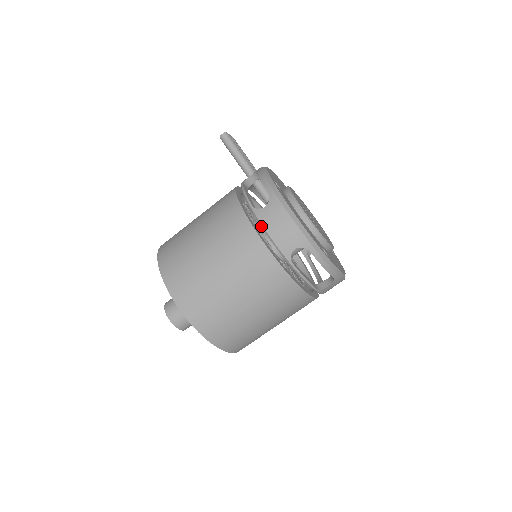
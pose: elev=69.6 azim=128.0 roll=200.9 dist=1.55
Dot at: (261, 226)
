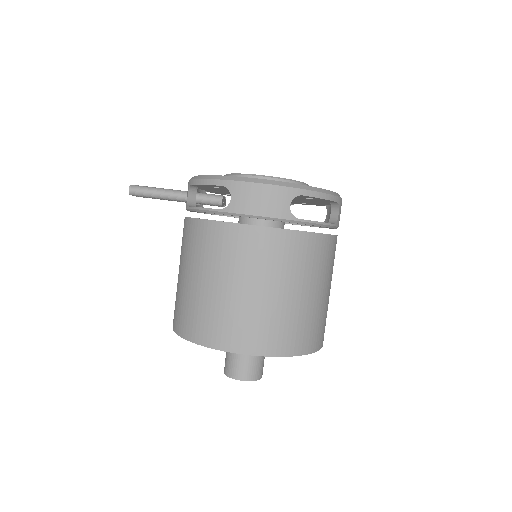
Dot at: (244, 216)
